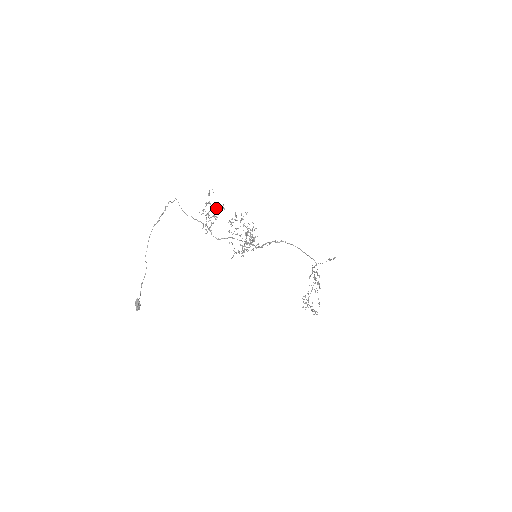
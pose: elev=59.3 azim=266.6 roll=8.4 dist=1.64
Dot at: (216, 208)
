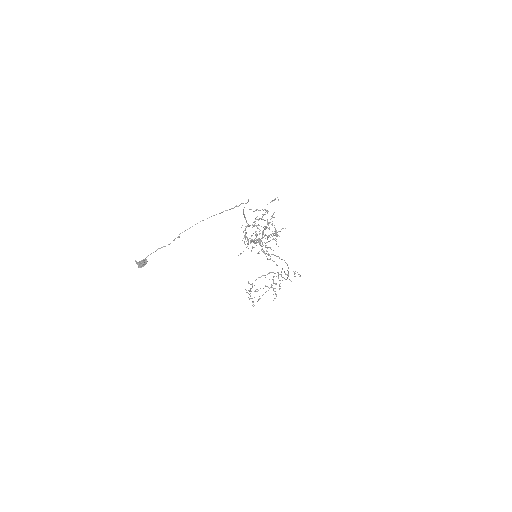
Dot at: occluded
